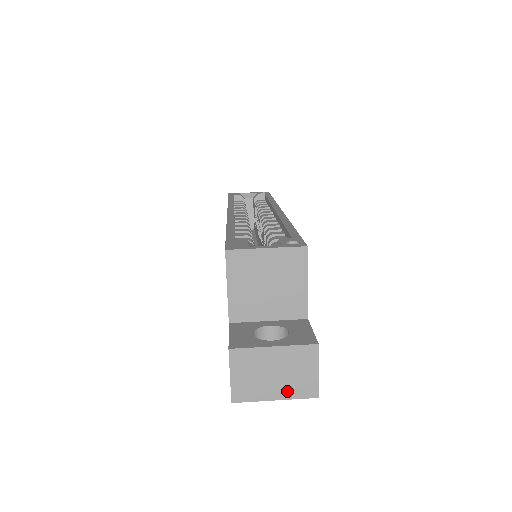
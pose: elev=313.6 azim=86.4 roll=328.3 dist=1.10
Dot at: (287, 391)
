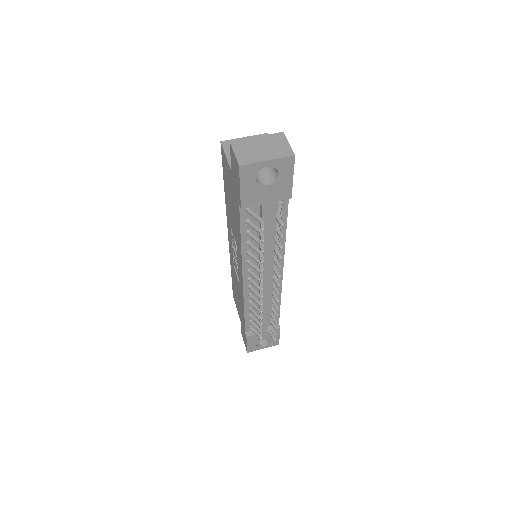
Dot at: (273, 155)
